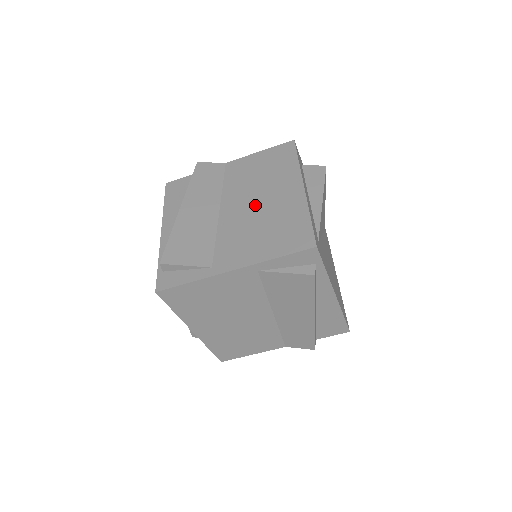
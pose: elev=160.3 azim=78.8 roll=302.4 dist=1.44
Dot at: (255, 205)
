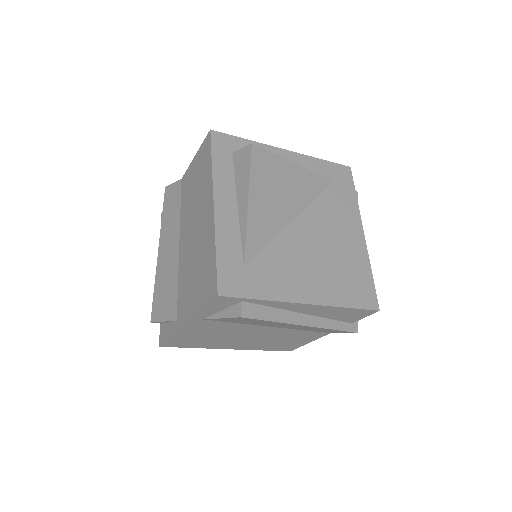
Dot at: (192, 237)
